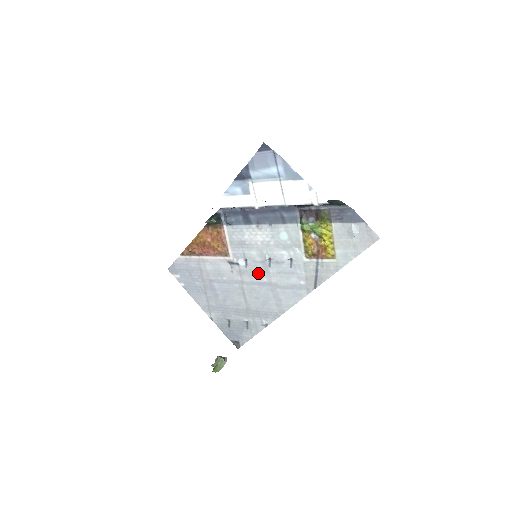
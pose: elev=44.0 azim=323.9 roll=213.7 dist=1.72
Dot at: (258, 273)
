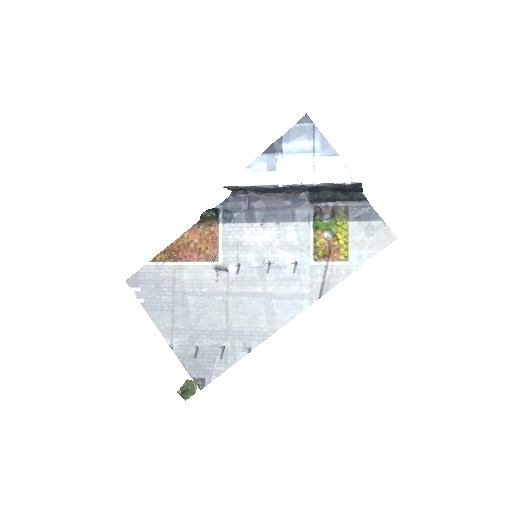
Dot at: (251, 281)
